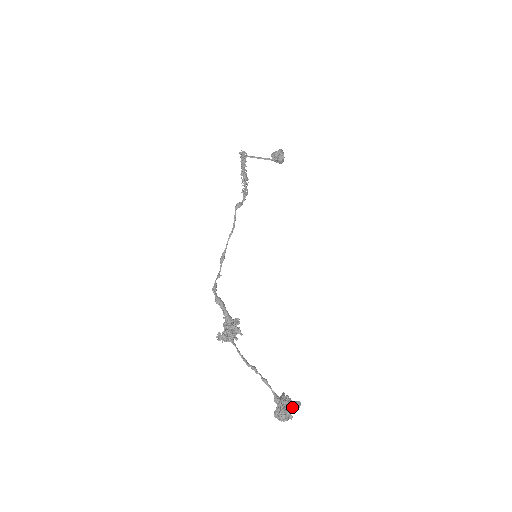
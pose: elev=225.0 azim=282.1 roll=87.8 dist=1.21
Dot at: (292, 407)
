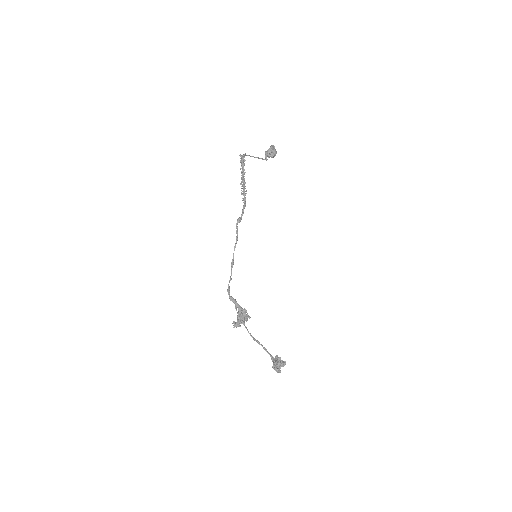
Dot at: (281, 365)
